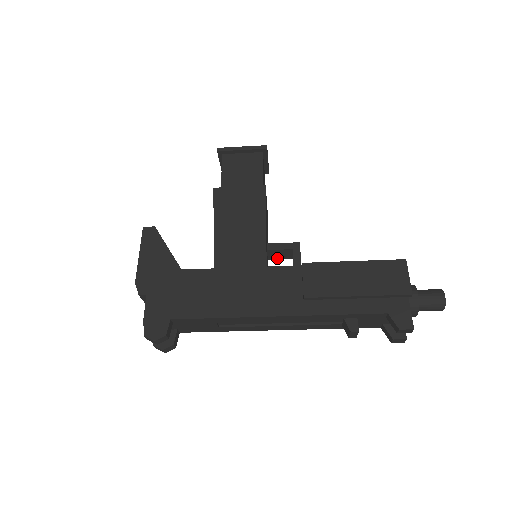
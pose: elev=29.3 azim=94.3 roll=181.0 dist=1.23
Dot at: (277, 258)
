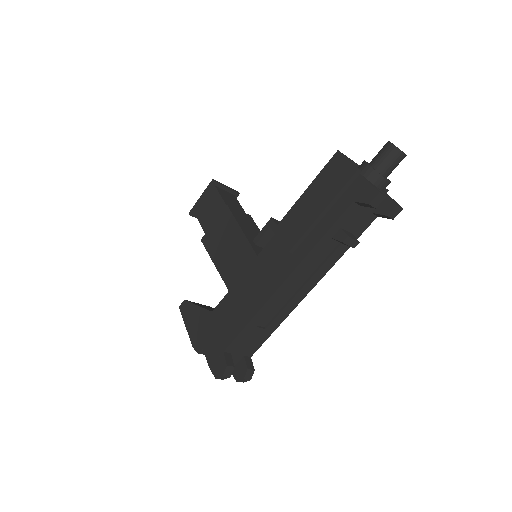
Dot at: occluded
